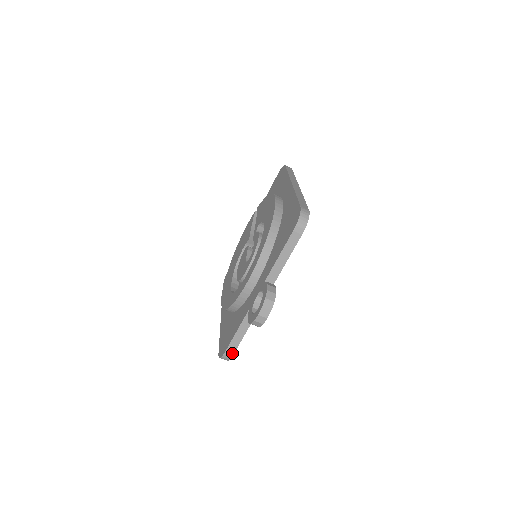
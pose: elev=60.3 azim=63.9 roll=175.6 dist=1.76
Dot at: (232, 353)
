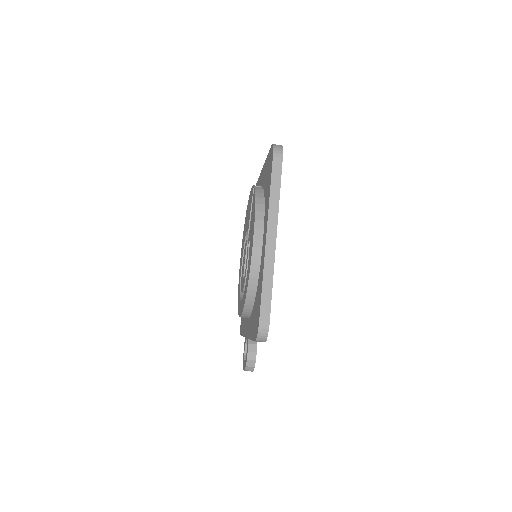
Dot at: occluded
